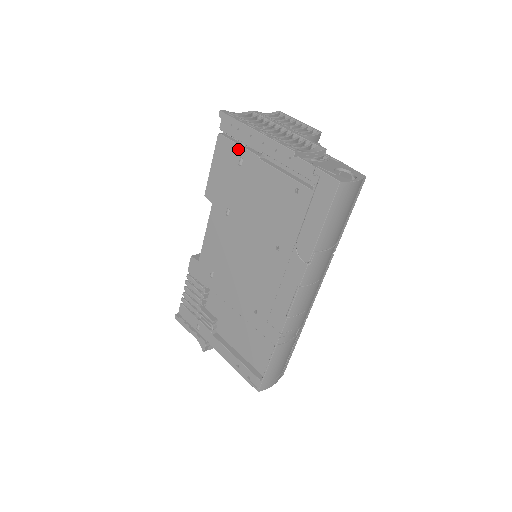
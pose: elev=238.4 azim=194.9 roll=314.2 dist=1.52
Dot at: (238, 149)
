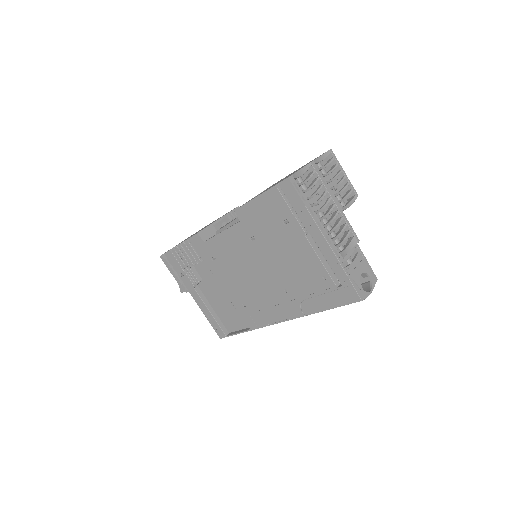
Dot at: (289, 213)
